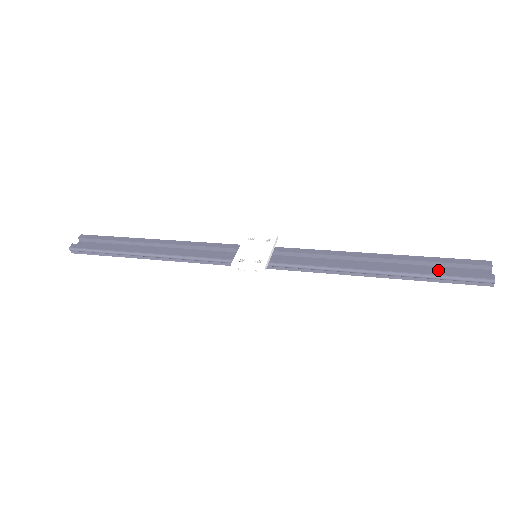
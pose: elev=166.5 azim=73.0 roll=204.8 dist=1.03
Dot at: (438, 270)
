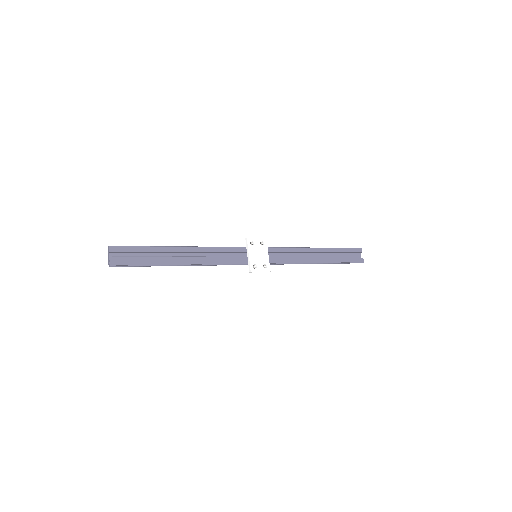
Dot at: (344, 259)
